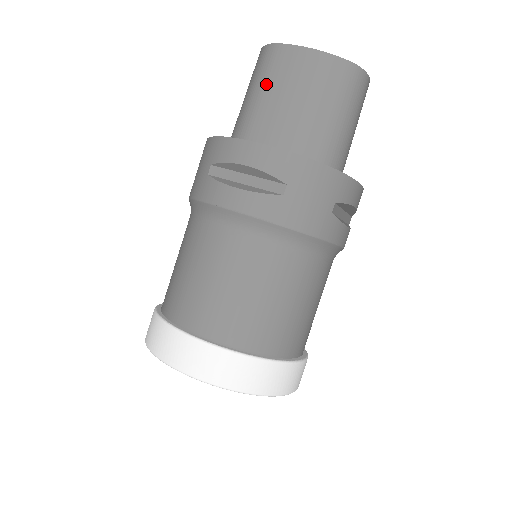
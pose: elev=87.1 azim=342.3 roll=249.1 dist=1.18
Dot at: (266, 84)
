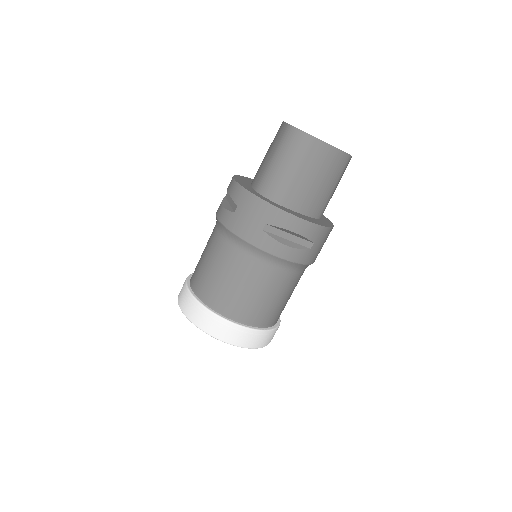
Dot at: (303, 165)
